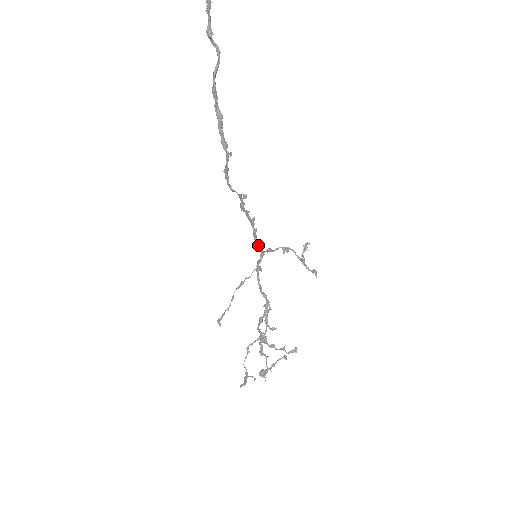
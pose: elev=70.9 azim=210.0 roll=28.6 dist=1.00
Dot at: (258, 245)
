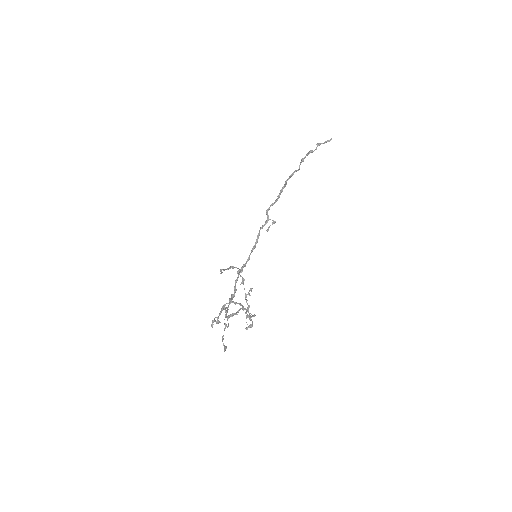
Dot at: (249, 257)
